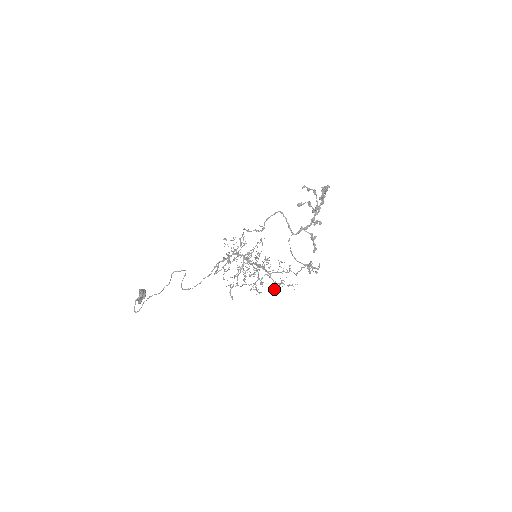
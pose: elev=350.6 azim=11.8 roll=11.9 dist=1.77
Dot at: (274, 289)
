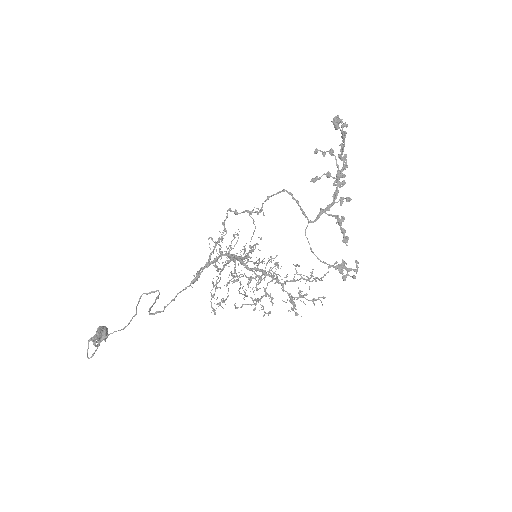
Dot at: (291, 308)
